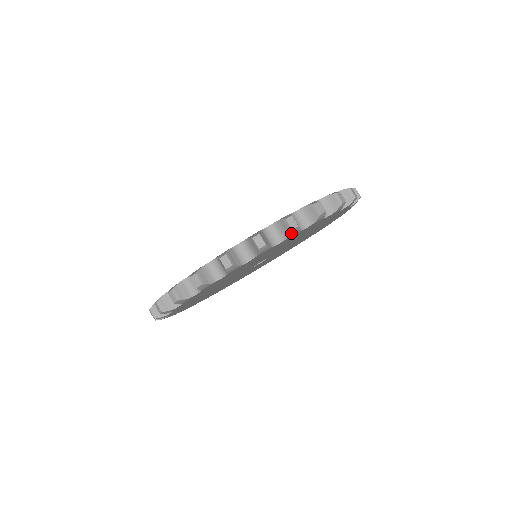
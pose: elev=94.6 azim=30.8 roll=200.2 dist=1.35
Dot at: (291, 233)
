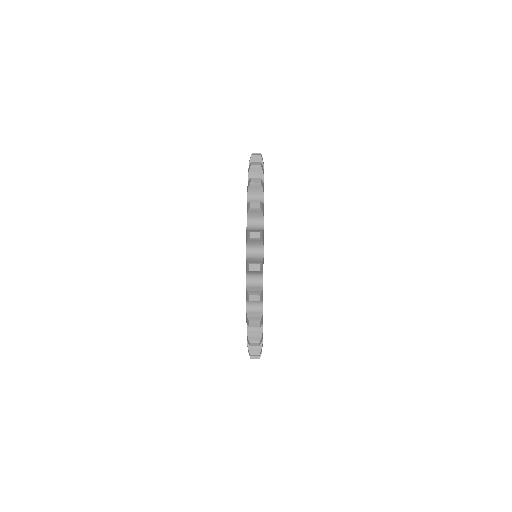
Dot at: occluded
